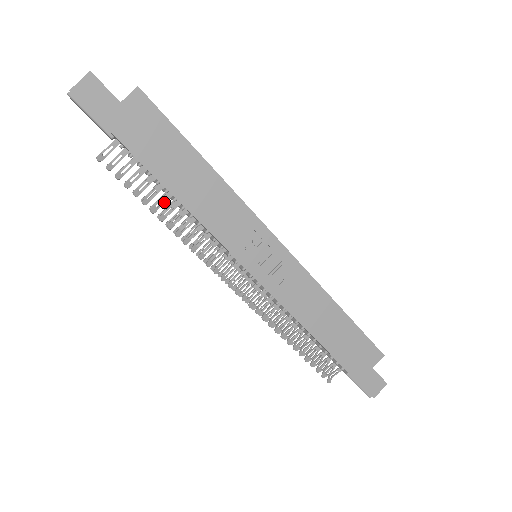
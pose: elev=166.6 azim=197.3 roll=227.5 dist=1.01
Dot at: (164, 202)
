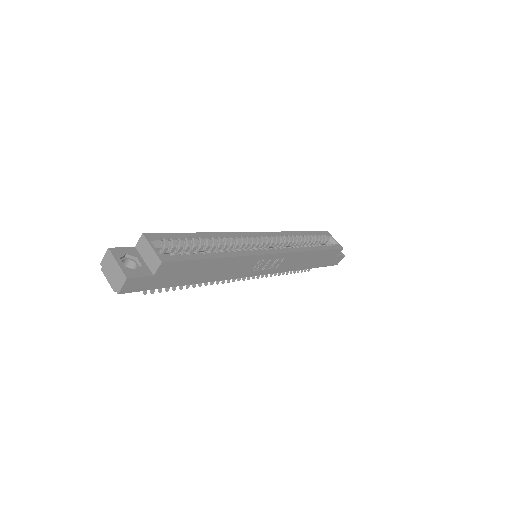
Dot at: occluded
